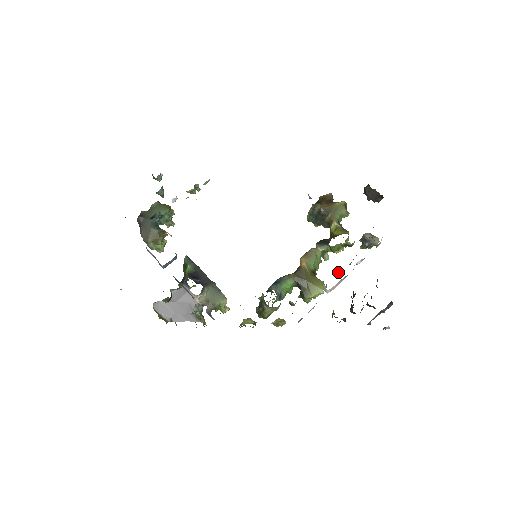
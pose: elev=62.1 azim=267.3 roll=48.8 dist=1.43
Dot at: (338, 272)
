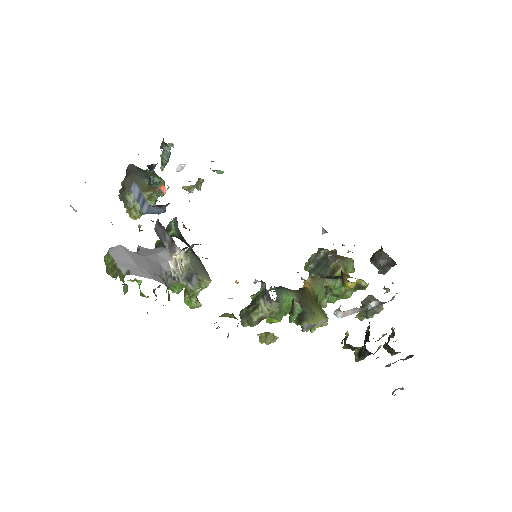
Dot at: occluded
